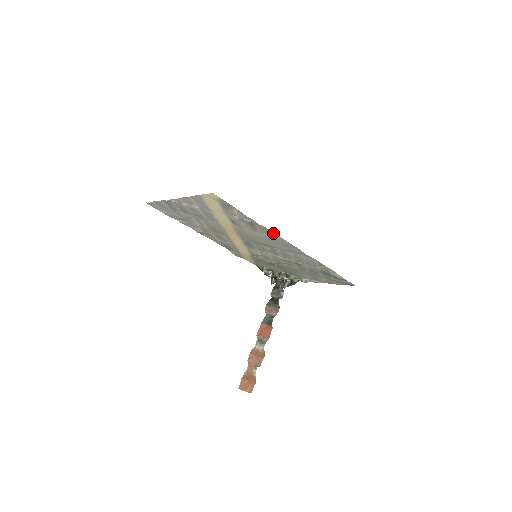
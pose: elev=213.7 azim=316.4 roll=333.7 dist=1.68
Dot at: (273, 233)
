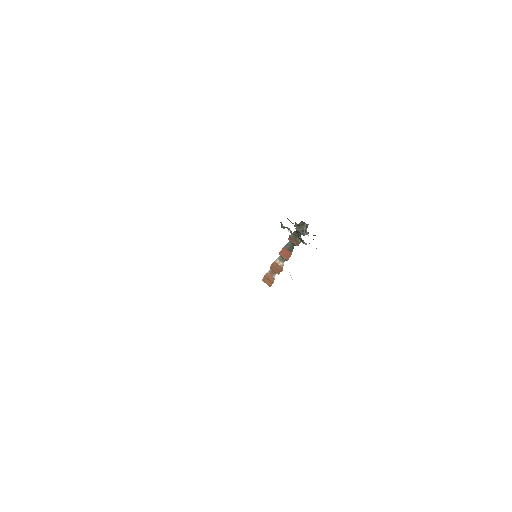
Dot at: occluded
